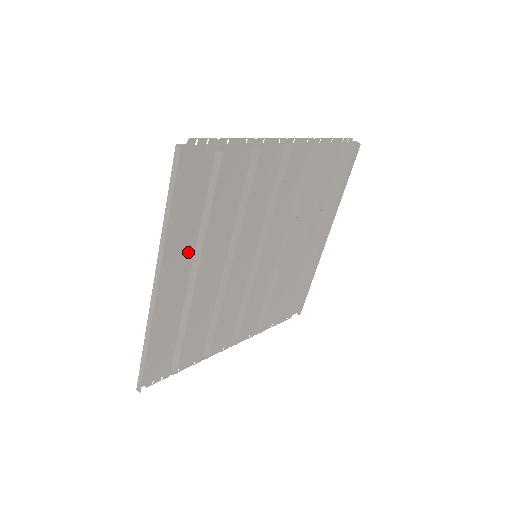
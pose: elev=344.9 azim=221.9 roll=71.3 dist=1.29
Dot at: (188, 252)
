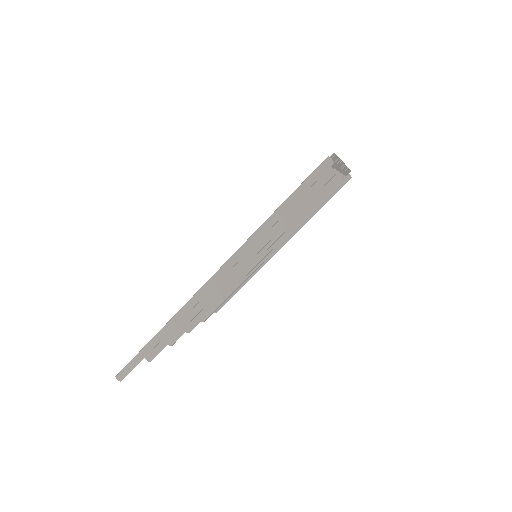
Dot at: occluded
